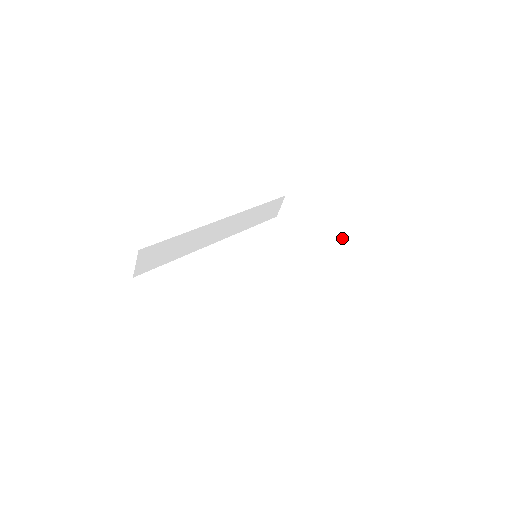
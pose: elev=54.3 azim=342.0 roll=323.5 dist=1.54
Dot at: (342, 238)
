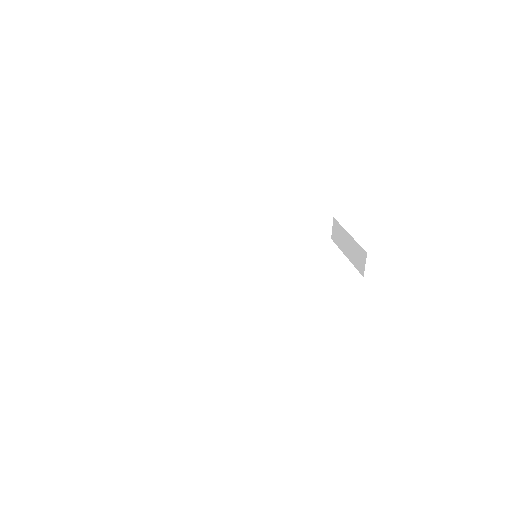
Dot at: (363, 253)
